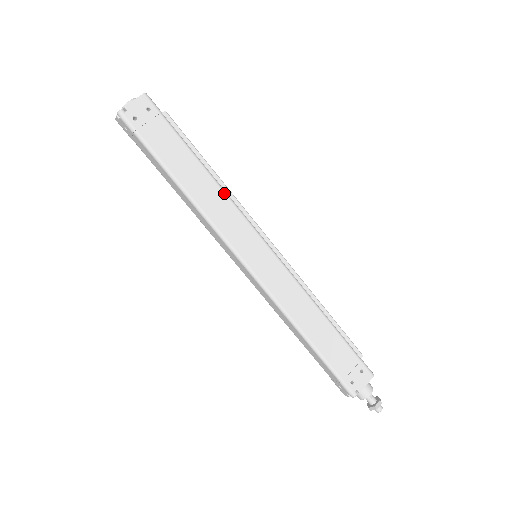
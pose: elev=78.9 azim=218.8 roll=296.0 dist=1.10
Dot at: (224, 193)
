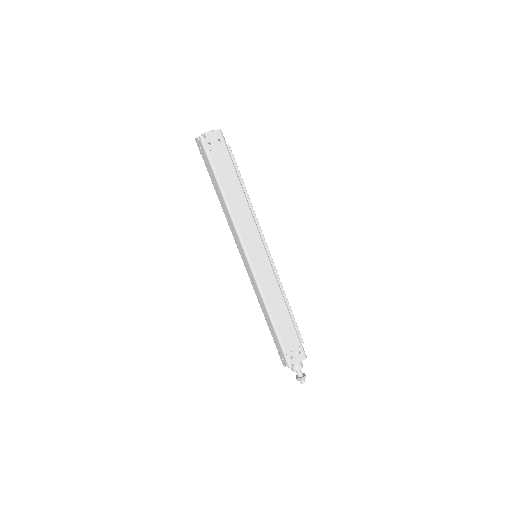
Dot at: (249, 209)
